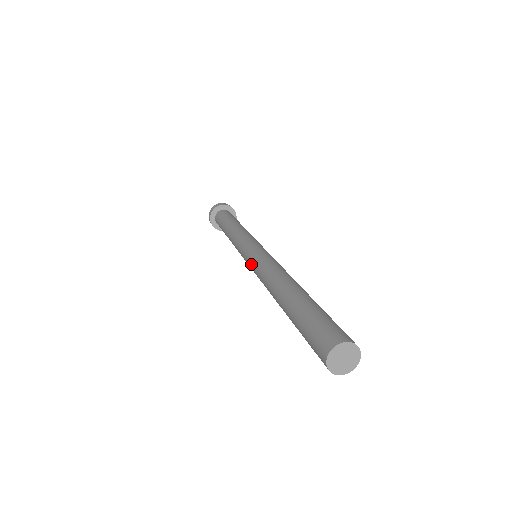
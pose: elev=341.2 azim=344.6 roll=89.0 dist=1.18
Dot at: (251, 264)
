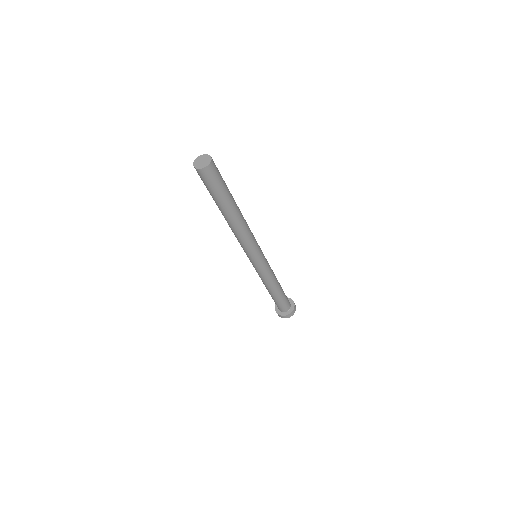
Dot at: occluded
